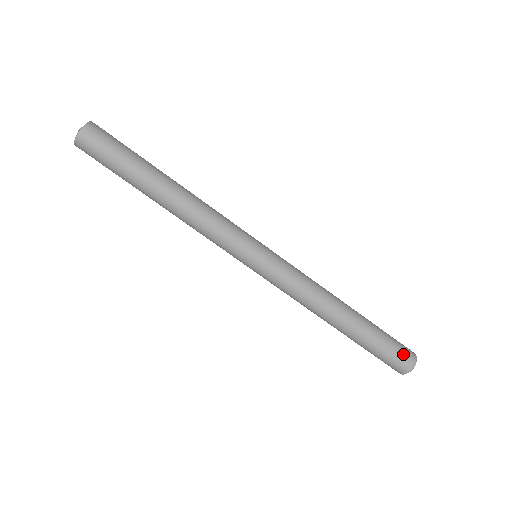
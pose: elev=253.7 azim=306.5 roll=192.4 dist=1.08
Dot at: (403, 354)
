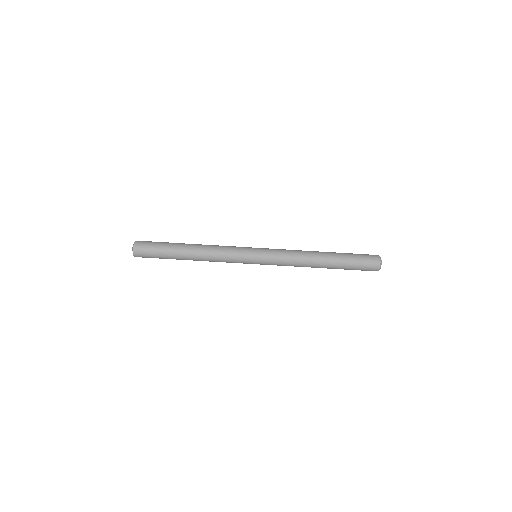
Dot at: (369, 268)
